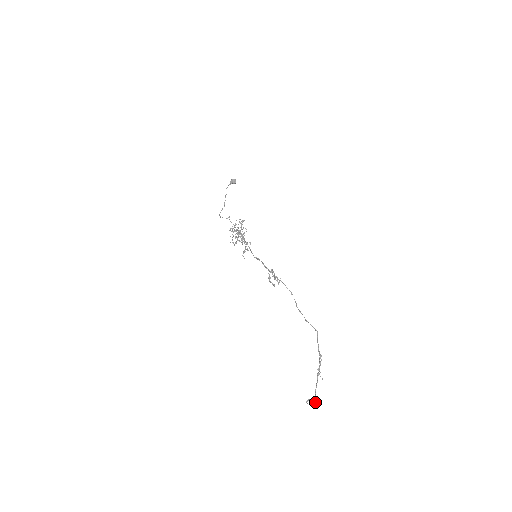
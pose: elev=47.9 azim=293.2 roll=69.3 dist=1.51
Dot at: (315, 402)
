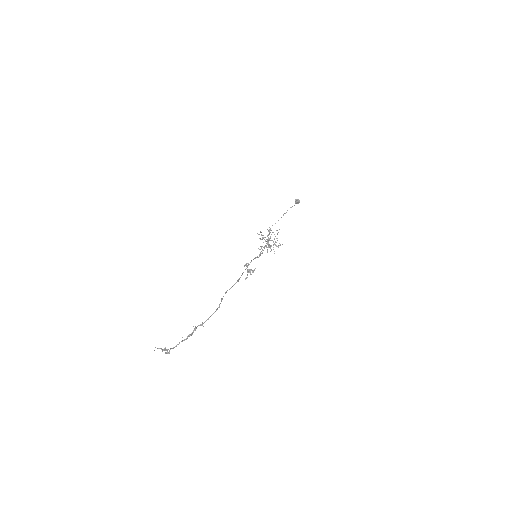
Dot at: (168, 353)
